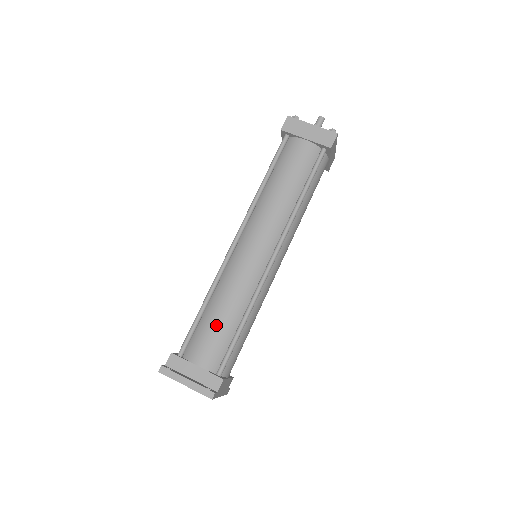
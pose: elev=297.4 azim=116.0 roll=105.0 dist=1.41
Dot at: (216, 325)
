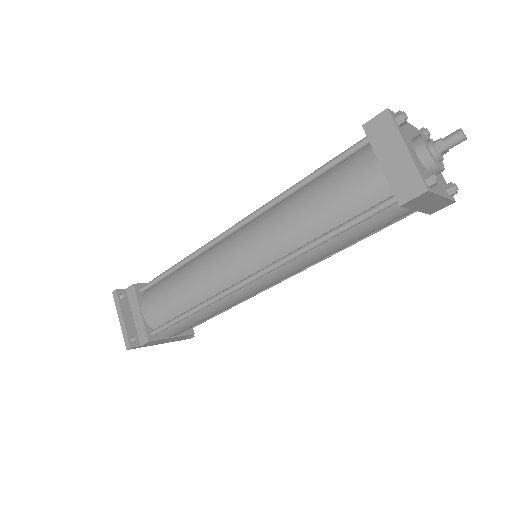
Dot at: (169, 295)
